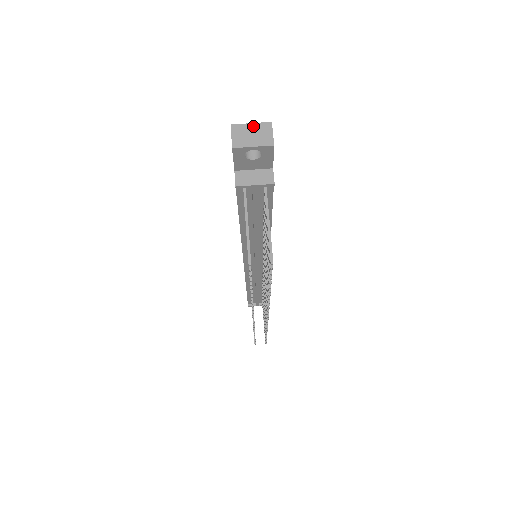
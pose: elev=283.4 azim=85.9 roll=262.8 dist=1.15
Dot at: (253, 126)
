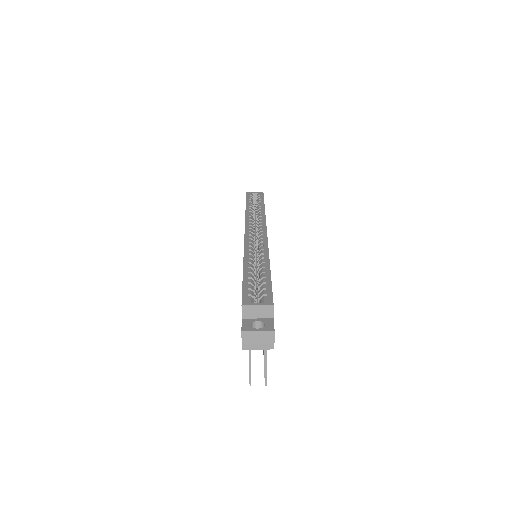
Dot at: (259, 334)
